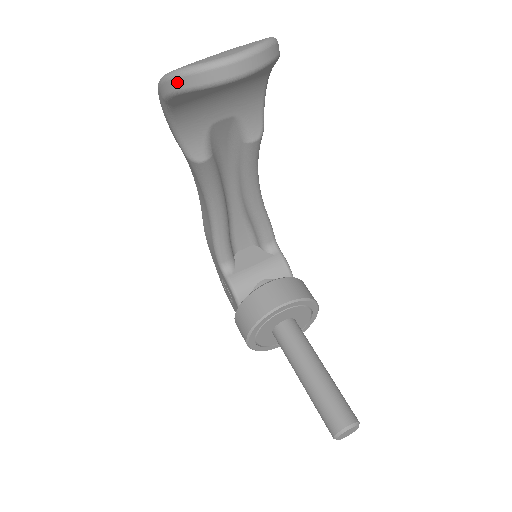
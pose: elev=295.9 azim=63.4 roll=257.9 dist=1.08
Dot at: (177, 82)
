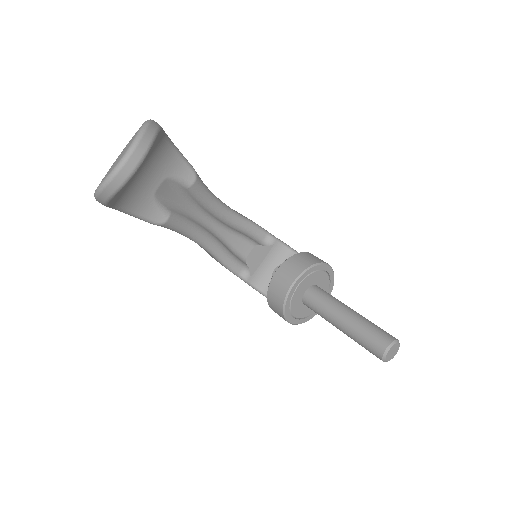
Dot at: (102, 195)
